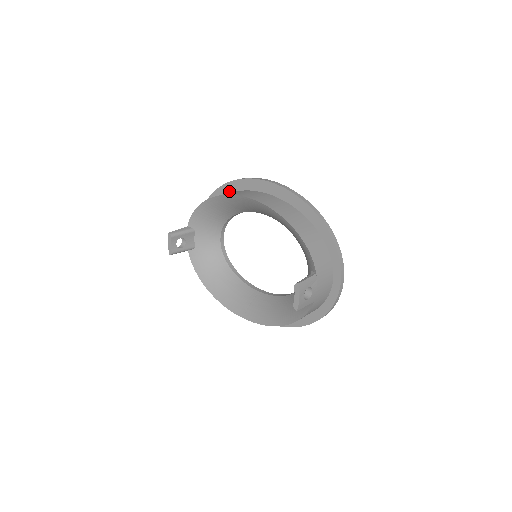
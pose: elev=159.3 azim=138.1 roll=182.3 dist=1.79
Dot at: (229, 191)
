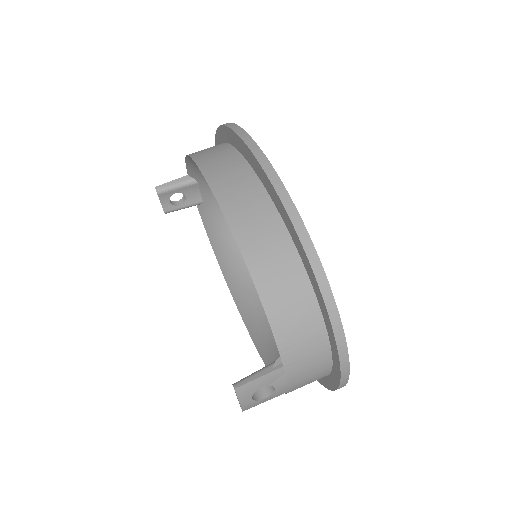
Dot at: (227, 139)
